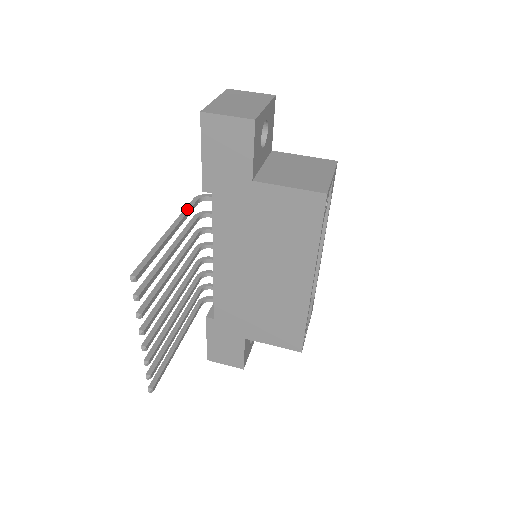
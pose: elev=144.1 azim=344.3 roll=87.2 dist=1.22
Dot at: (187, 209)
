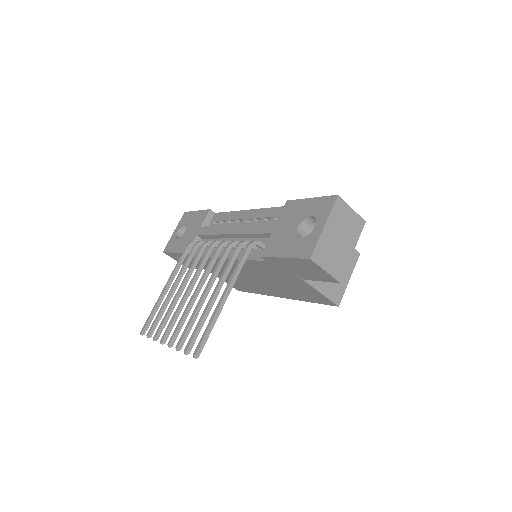
Dot at: (241, 265)
